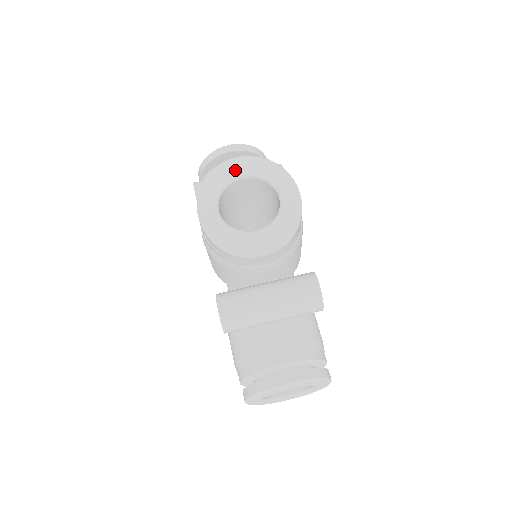
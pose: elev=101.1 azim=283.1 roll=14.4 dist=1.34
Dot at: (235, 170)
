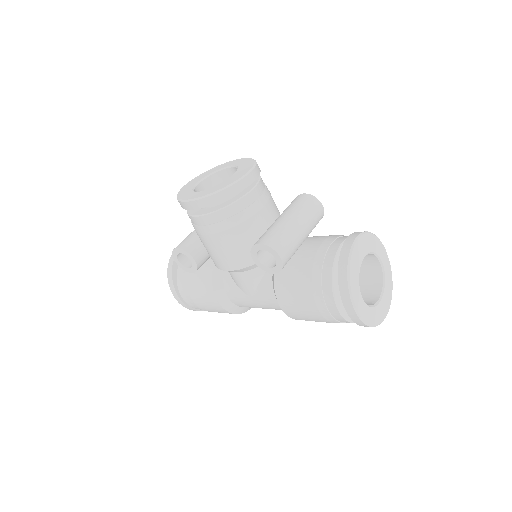
Dot at: (191, 185)
